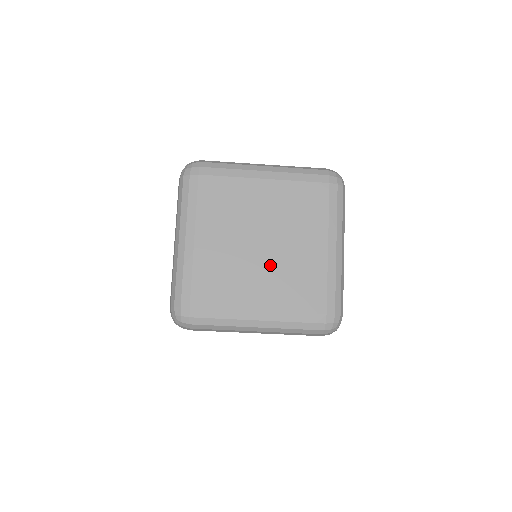
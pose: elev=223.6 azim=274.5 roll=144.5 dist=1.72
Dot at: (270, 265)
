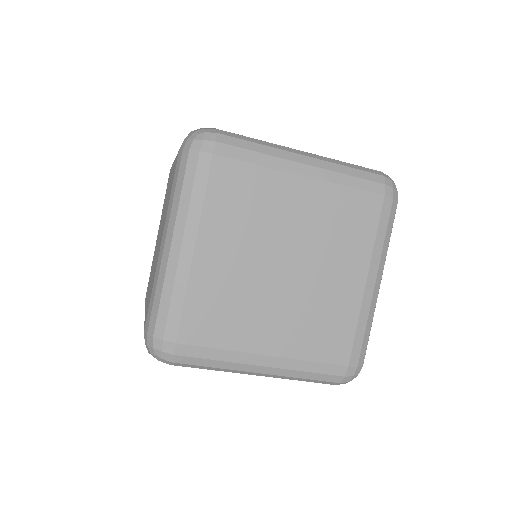
Dot at: (291, 296)
